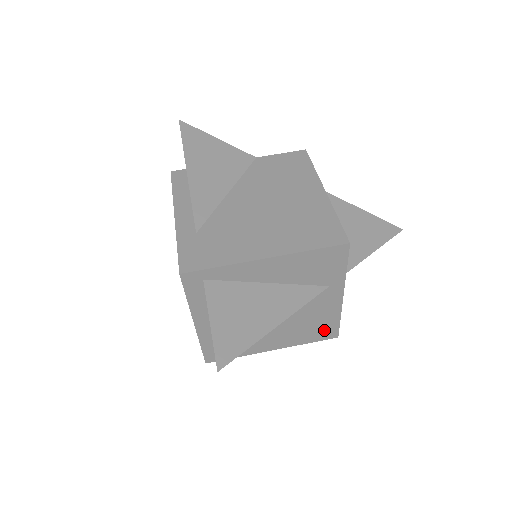
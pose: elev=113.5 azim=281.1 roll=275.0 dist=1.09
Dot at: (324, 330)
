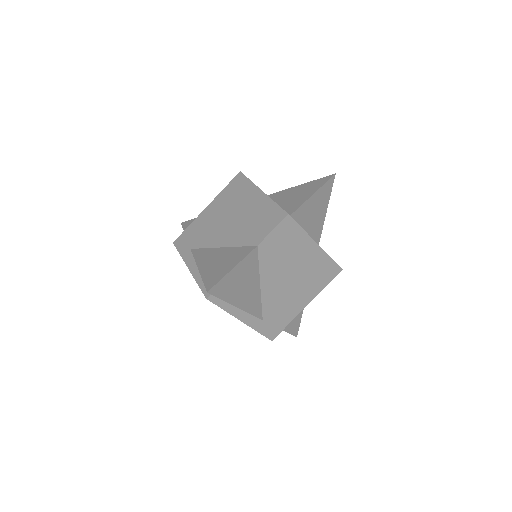
Dot at: occluded
